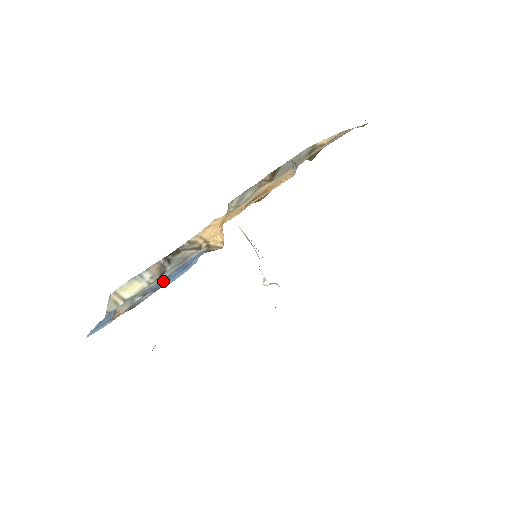
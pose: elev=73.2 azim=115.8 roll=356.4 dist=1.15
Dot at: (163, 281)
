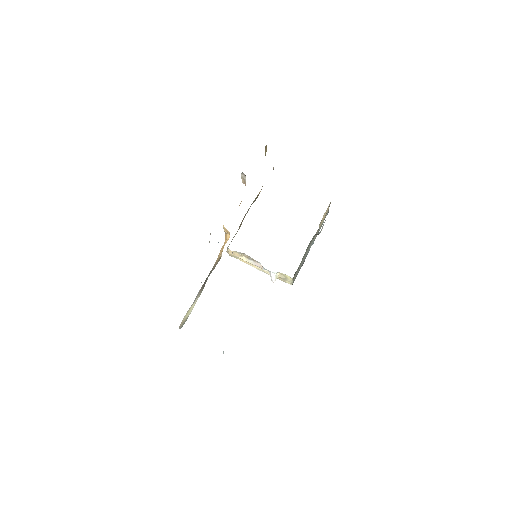
Dot at: occluded
